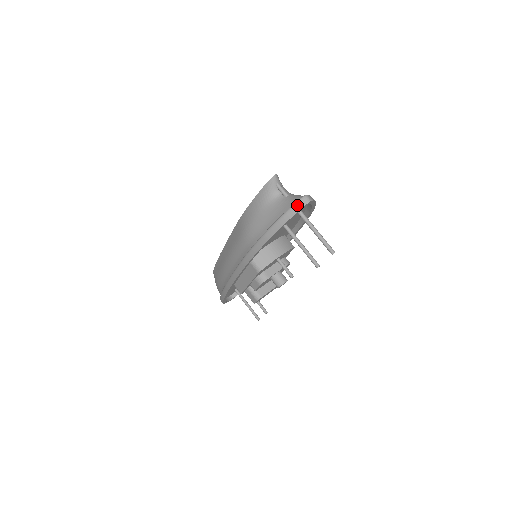
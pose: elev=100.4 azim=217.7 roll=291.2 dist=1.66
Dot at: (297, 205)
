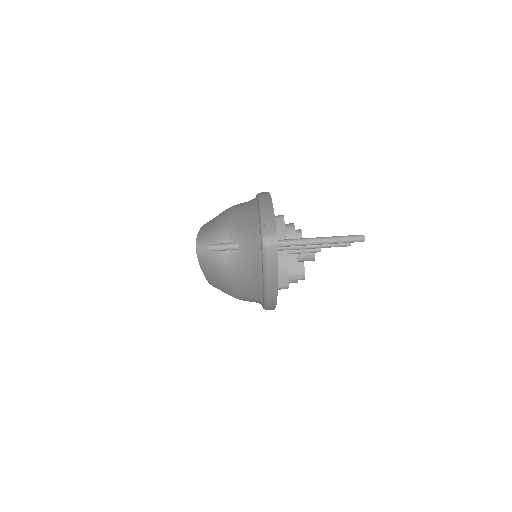
Dot at: (268, 260)
